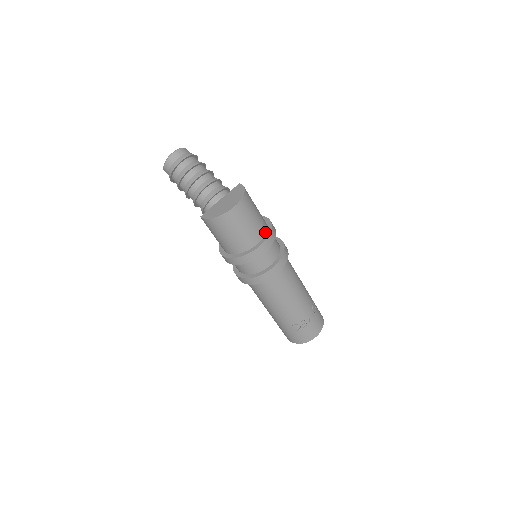
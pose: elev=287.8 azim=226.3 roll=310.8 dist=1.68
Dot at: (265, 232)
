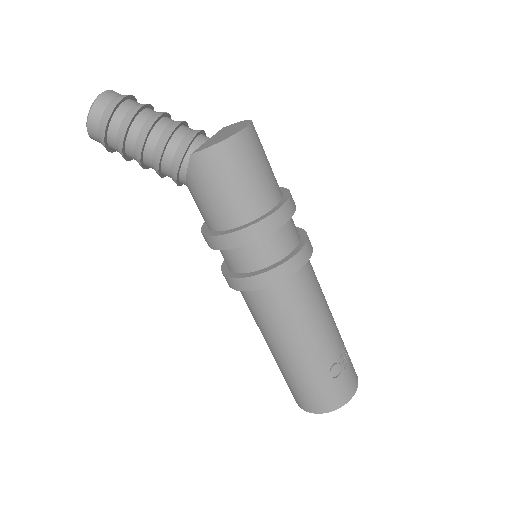
Dot at: occluded
